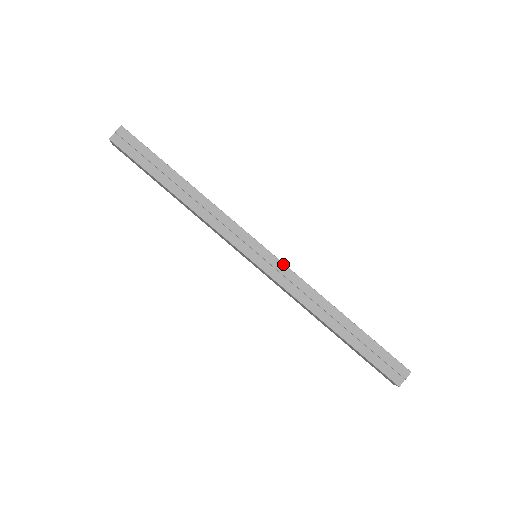
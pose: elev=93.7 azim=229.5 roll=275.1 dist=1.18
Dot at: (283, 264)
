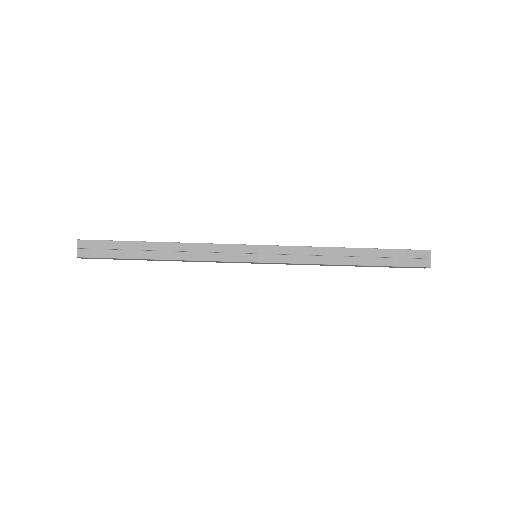
Dot at: (281, 246)
